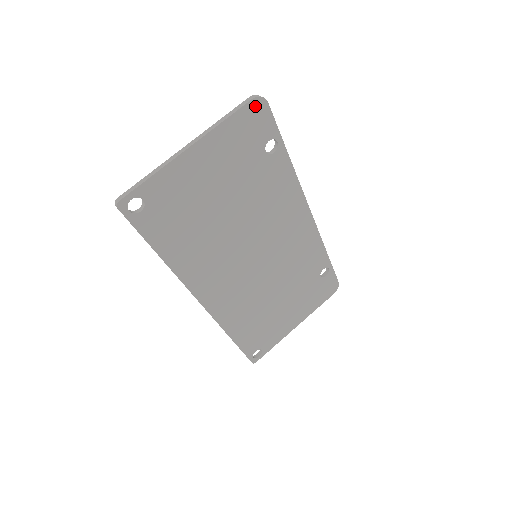
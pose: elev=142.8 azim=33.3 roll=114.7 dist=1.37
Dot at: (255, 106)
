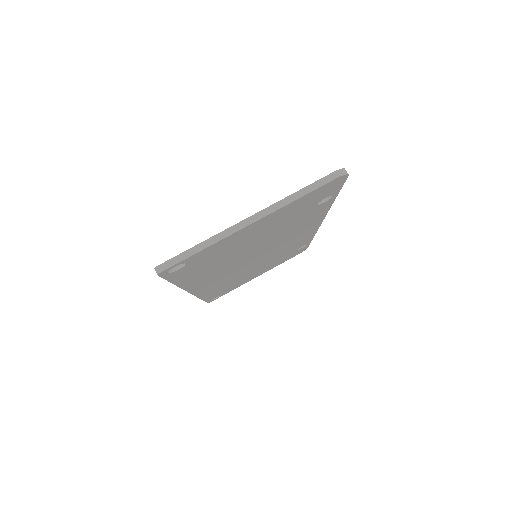
Dot at: (335, 181)
